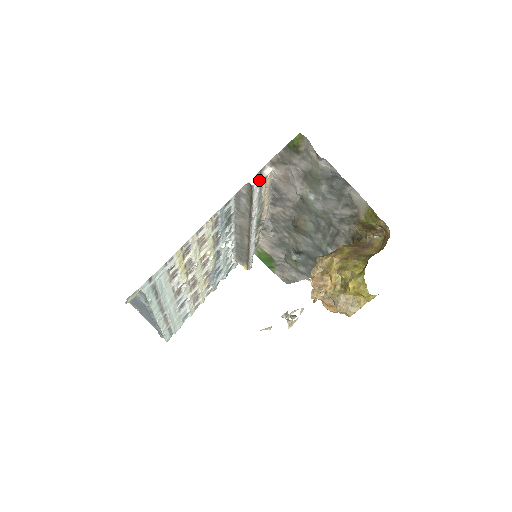
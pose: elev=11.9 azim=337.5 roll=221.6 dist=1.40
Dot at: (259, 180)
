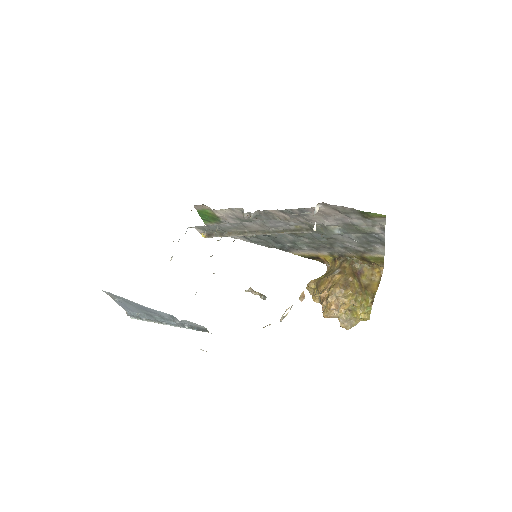
Dot at: occluded
